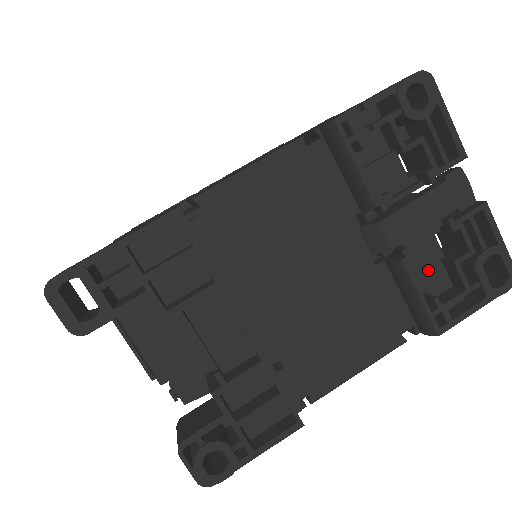
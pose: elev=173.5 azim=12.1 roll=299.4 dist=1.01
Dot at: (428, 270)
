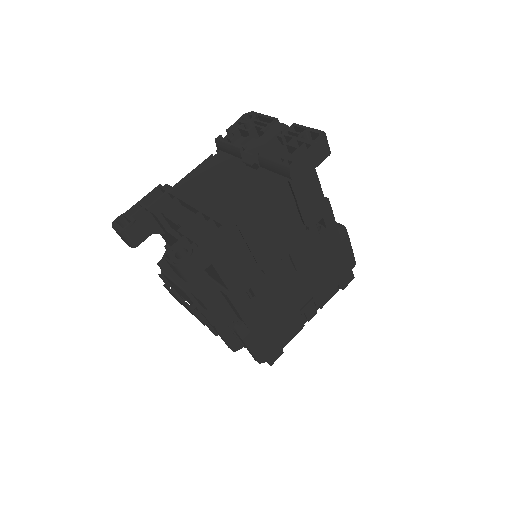
Dot at: occluded
